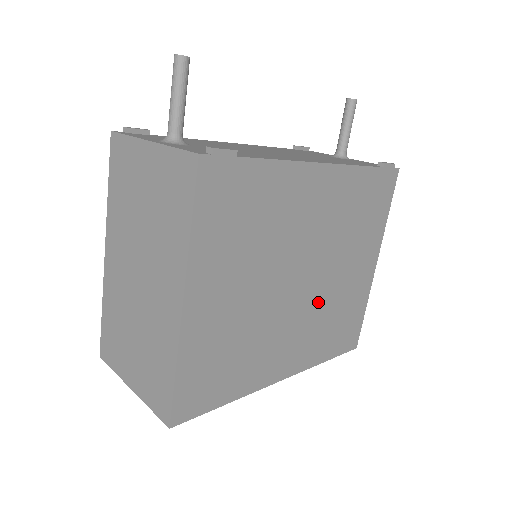
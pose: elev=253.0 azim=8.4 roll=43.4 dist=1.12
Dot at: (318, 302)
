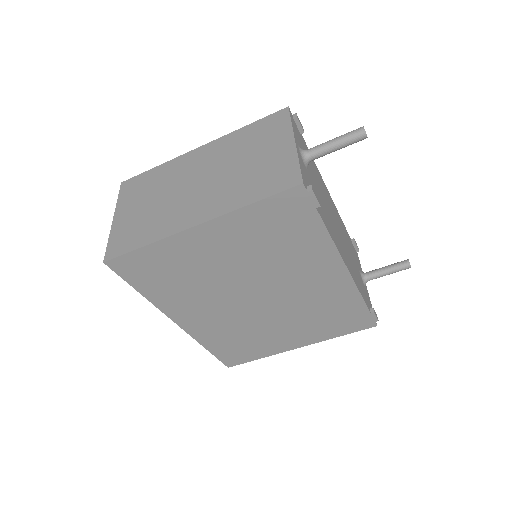
Dot at: (247, 319)
